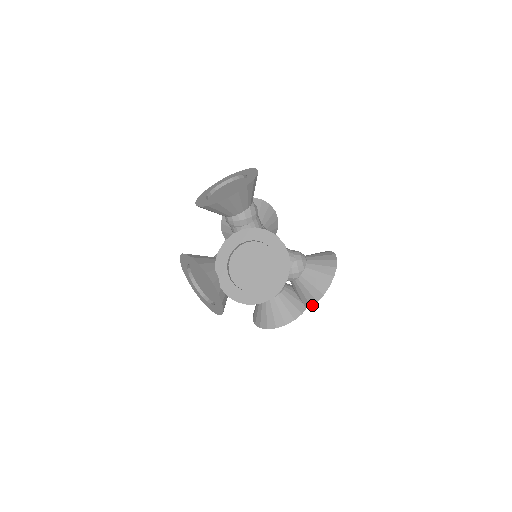
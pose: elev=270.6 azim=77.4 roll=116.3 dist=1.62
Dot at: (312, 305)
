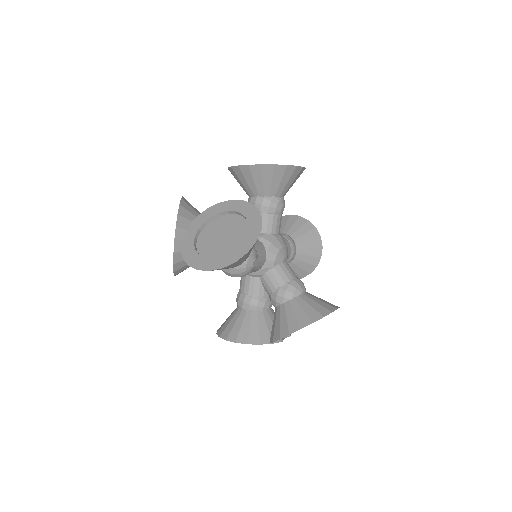
Dot at: (274, 341)
